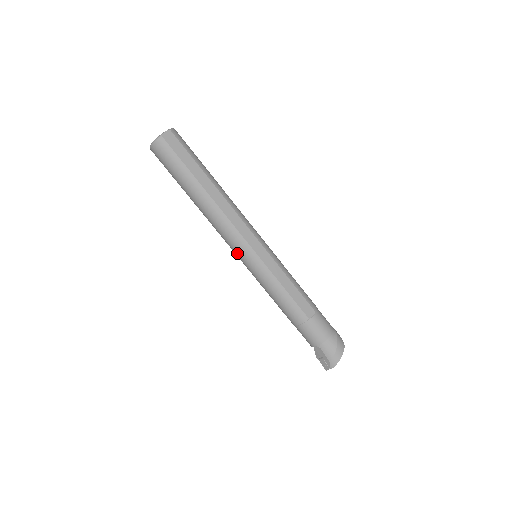
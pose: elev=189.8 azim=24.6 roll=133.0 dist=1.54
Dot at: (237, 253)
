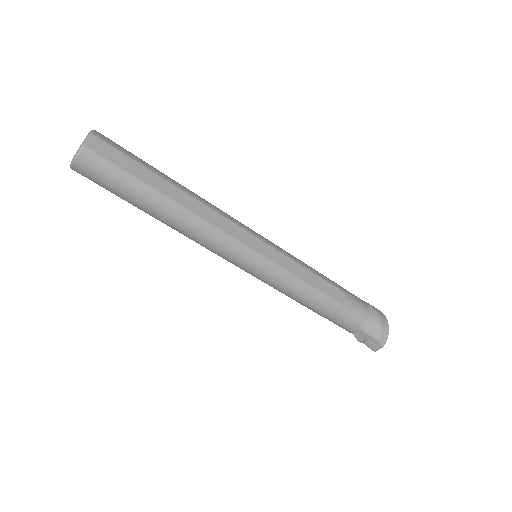
Dot at: (235, 262)
